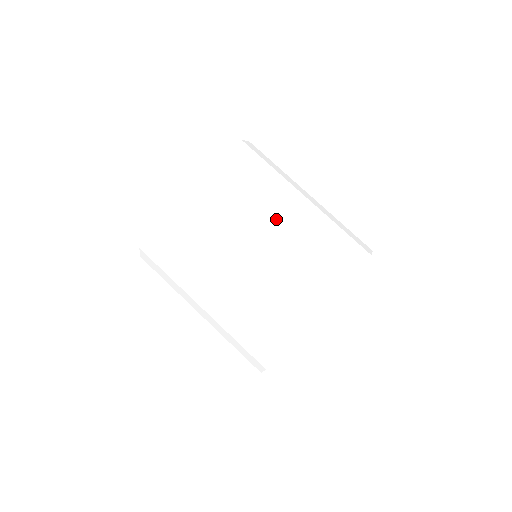
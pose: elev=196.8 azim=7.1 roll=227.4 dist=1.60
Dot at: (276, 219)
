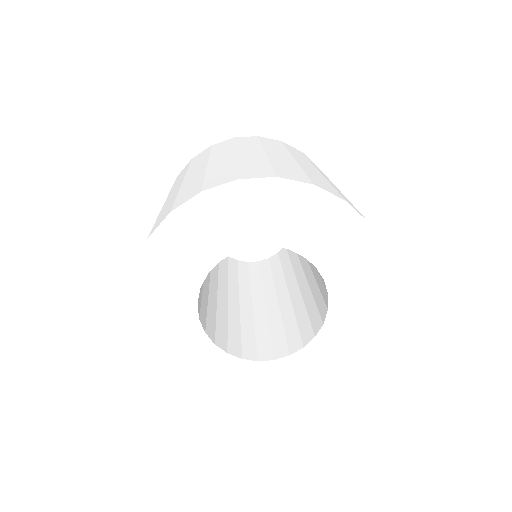
Dot at: (330, 181)
